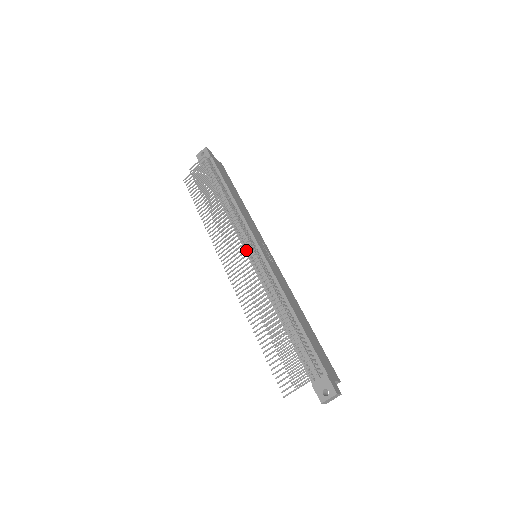
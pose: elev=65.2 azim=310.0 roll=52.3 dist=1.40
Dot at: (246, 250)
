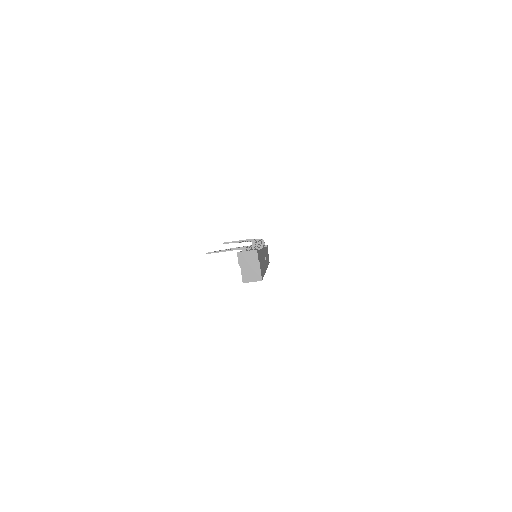
Dot at: occluded
